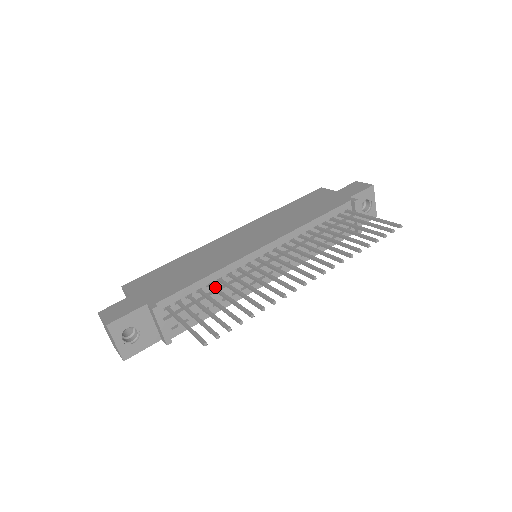
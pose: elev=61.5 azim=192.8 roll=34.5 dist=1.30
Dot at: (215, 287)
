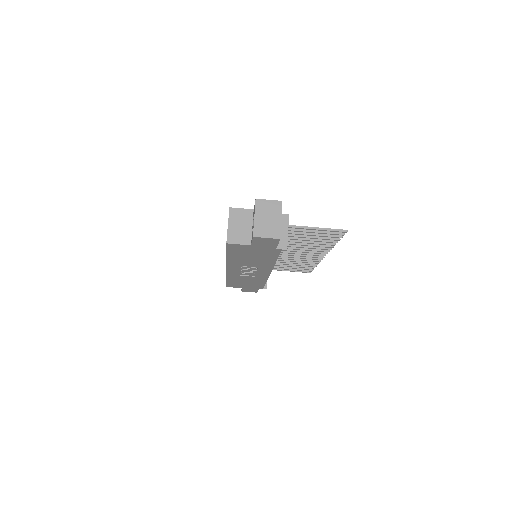
Dot at: occluded
